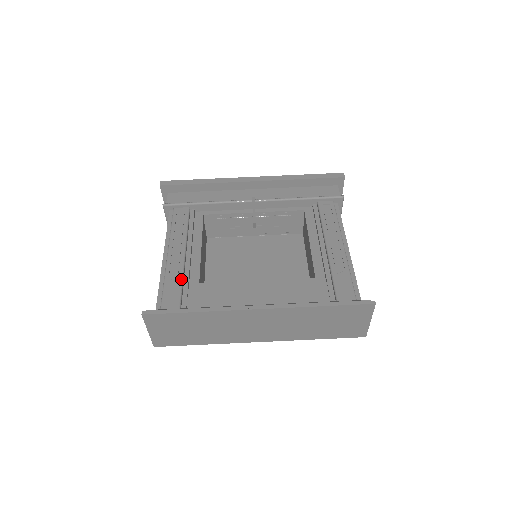
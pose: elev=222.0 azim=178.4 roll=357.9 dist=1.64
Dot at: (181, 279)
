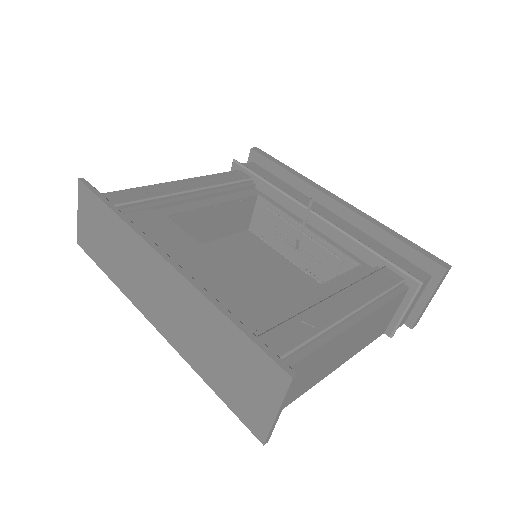
Dot at: (155, 196)
